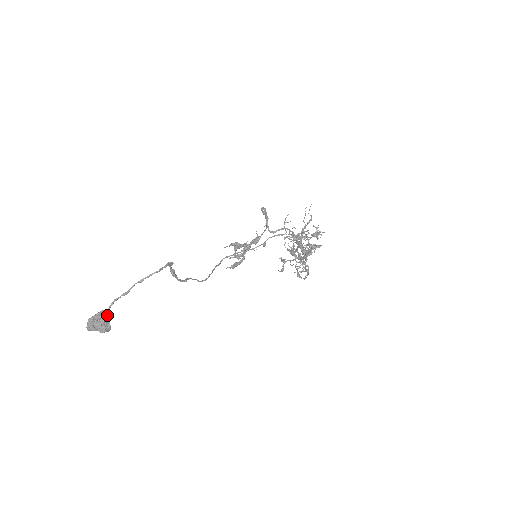
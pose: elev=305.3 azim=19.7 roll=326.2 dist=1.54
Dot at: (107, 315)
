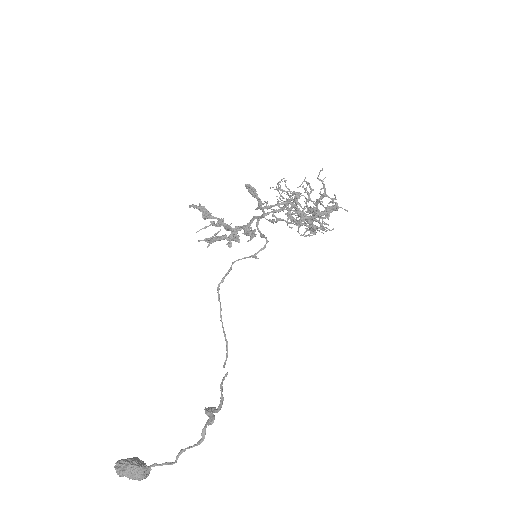
Dot at: (142, 466)
